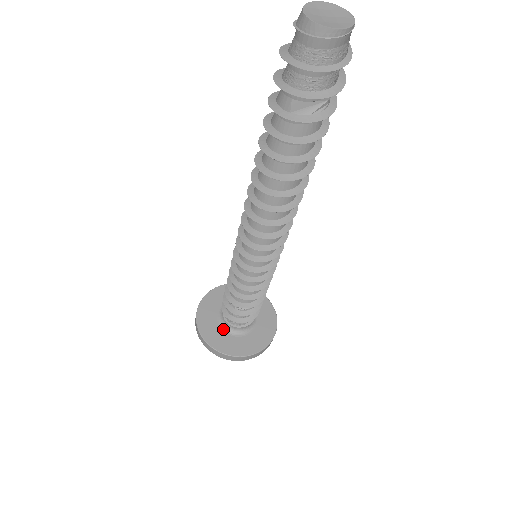
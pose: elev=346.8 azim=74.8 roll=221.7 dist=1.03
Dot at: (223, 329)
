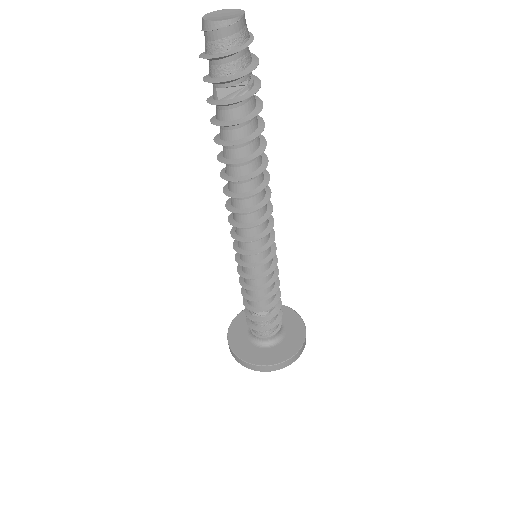
Dot at: (251, 341)
